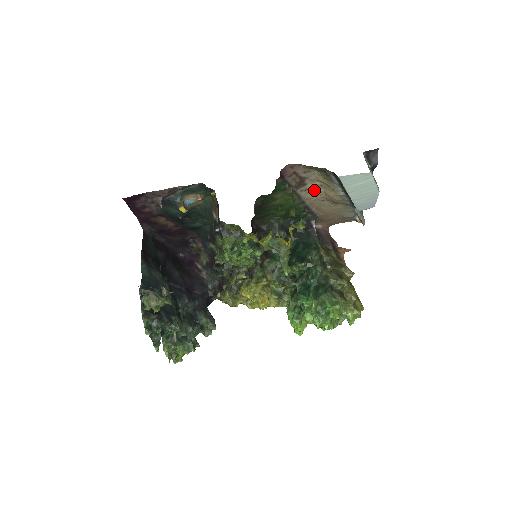
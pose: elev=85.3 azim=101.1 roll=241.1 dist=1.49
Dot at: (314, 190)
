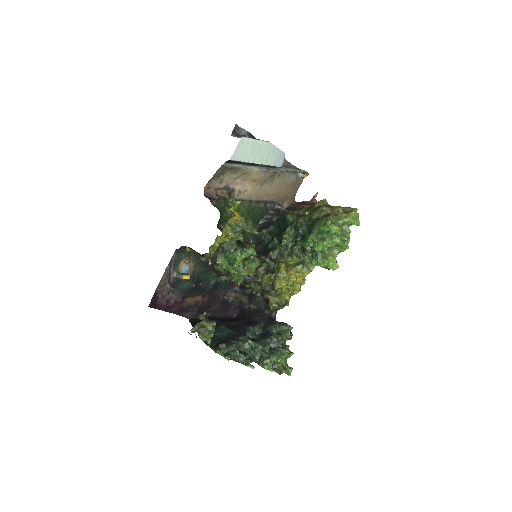
Dot at: (245, 187)
